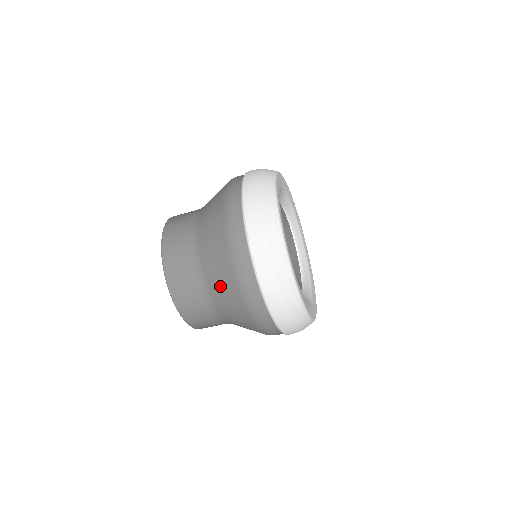
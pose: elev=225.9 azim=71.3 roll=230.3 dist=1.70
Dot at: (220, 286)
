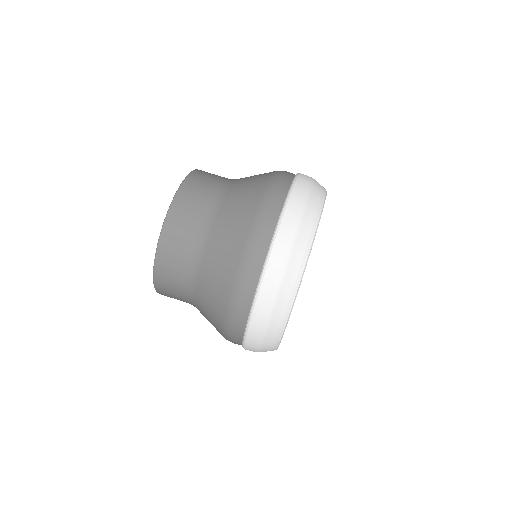
Dot at: (218, 259)
